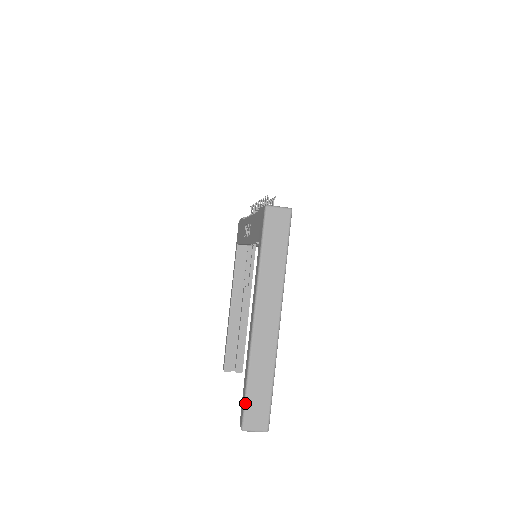
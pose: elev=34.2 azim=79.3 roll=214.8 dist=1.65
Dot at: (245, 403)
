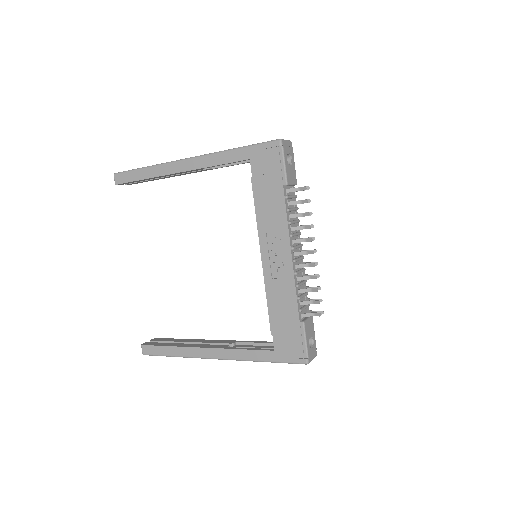
Dot at: occluded
